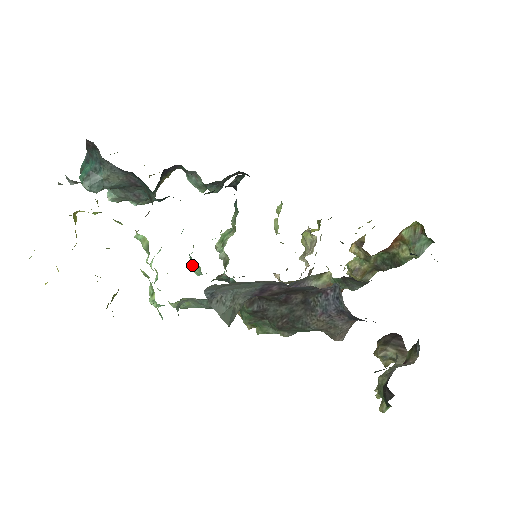
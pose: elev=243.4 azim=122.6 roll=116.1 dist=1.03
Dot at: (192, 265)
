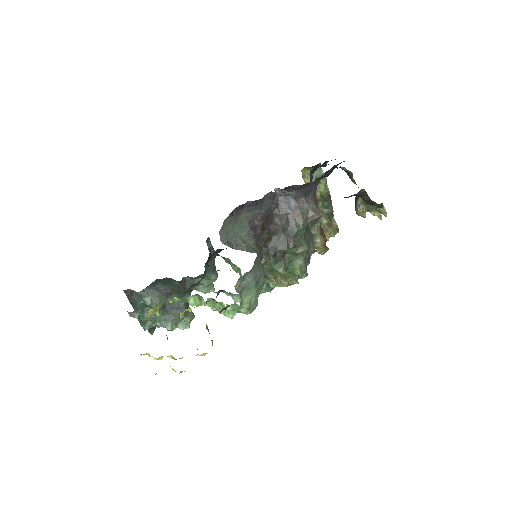
Dot at: (239, 302)
